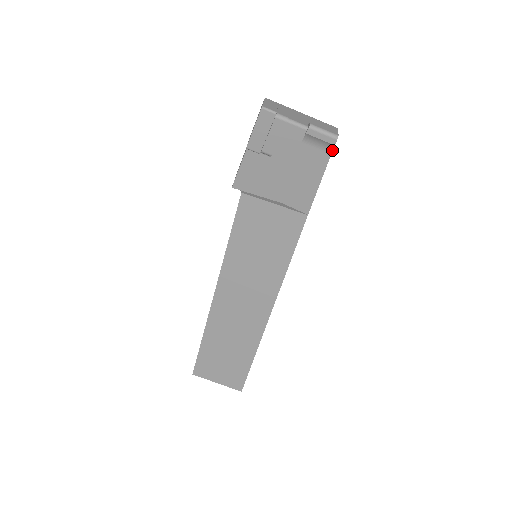
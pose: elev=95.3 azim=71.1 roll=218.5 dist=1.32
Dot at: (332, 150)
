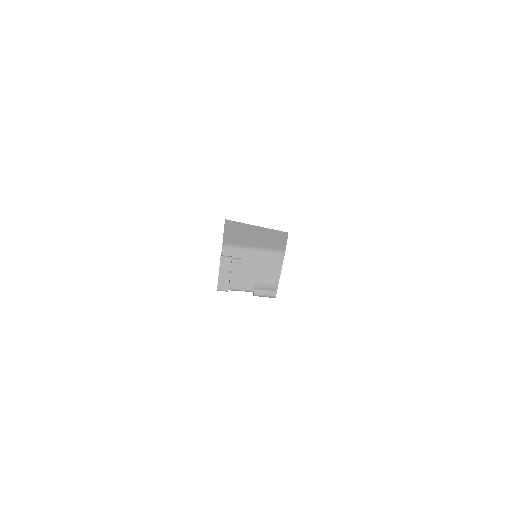
Dot at: occluded
